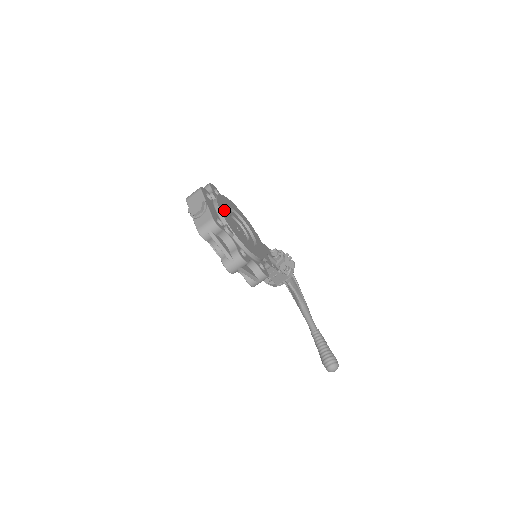
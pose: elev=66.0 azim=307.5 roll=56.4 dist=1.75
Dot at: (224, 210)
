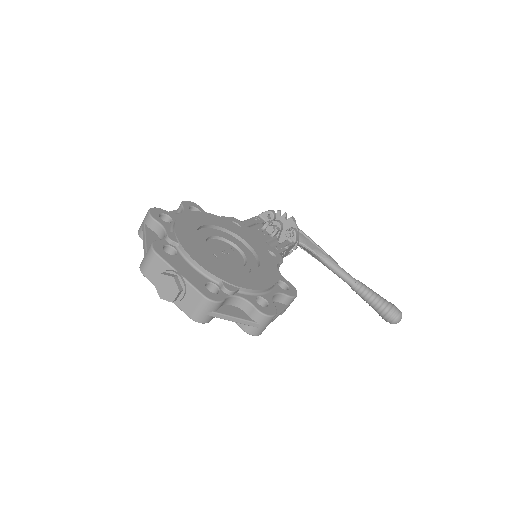
Dot at: (201, 254)
